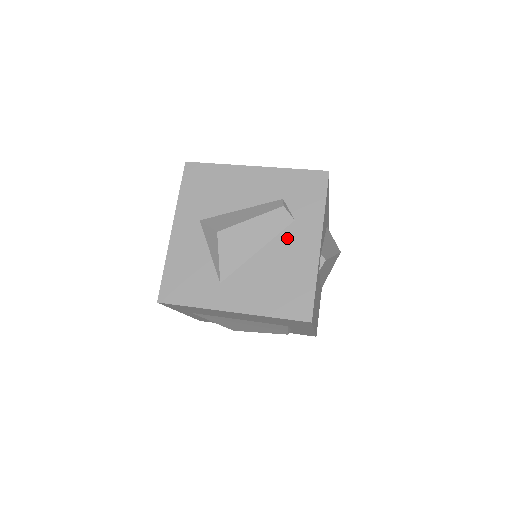
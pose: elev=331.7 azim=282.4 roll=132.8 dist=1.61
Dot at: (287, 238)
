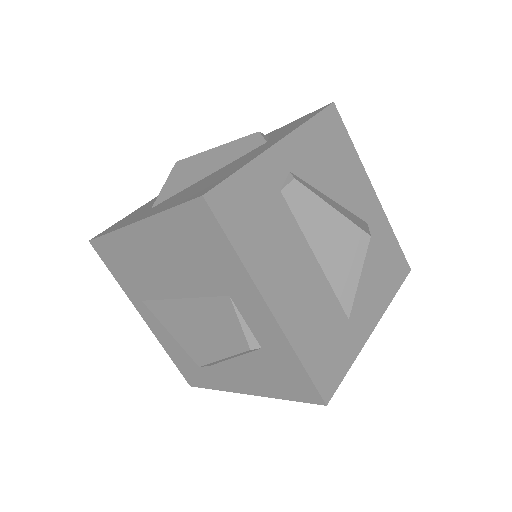
Dot at: (247, 155)
